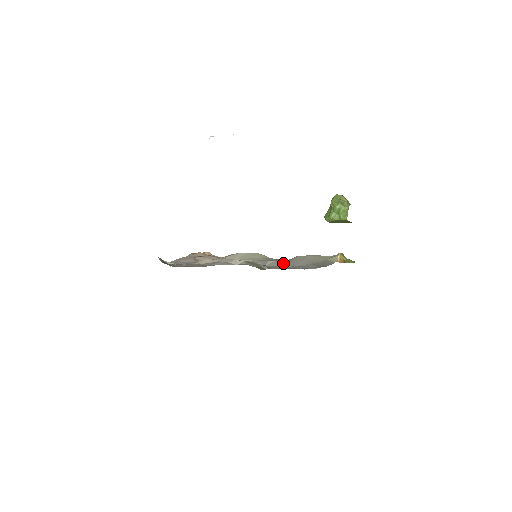
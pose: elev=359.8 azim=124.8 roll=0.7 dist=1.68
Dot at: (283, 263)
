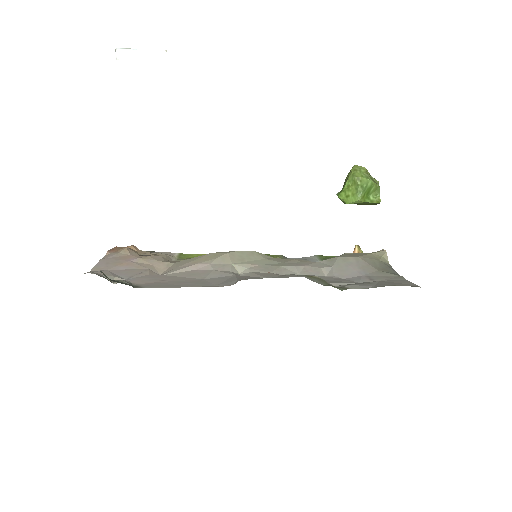
Dot at: (325, 269)
